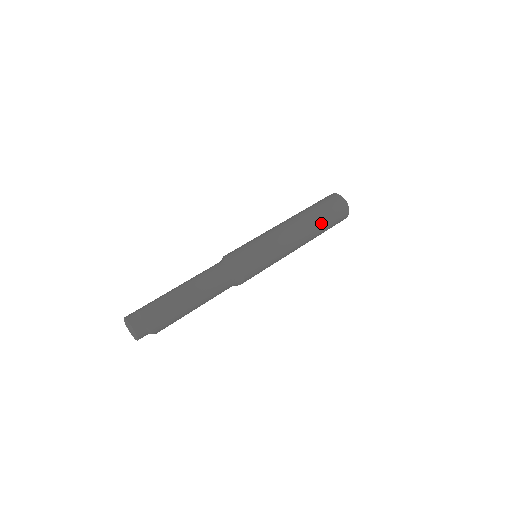
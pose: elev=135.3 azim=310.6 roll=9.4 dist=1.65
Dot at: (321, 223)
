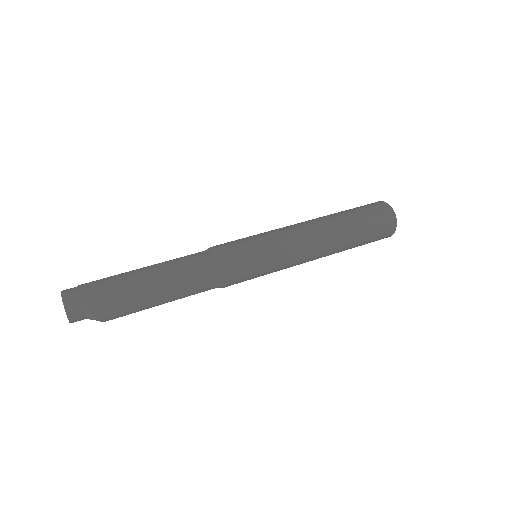
Dot at: (348, 220)
